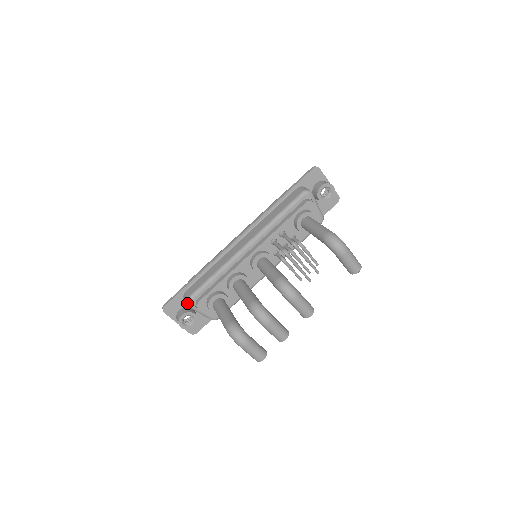
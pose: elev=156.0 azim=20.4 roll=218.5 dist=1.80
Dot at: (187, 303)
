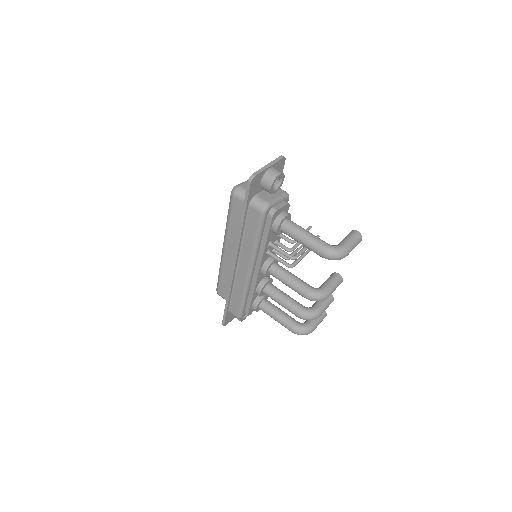
Dot at: occluded
